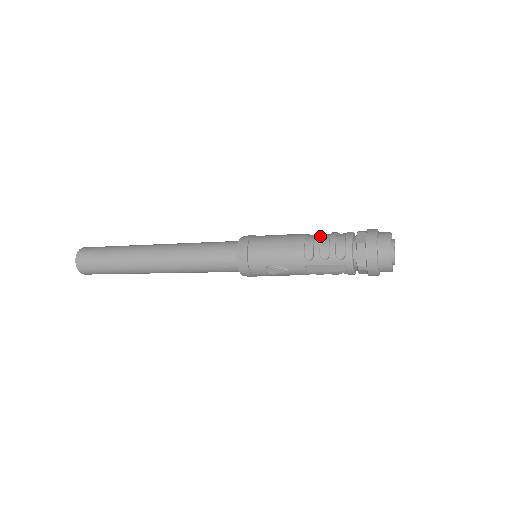
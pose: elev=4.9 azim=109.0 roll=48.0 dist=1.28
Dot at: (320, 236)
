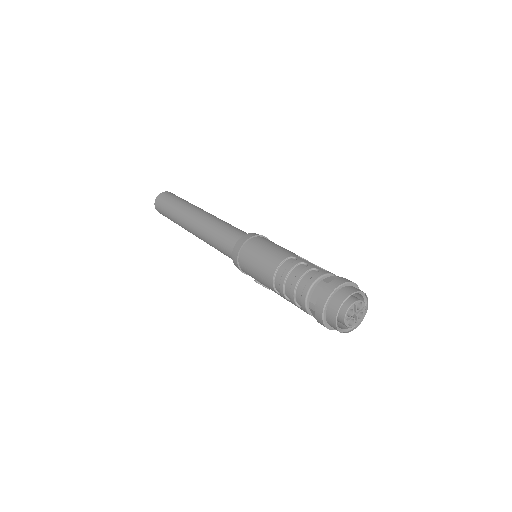
Dot at: (287, 274)
